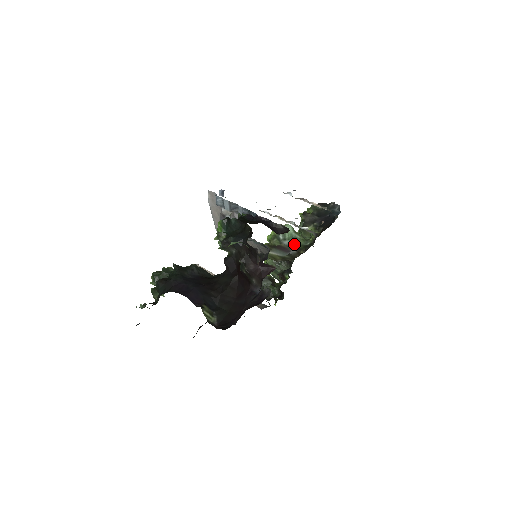
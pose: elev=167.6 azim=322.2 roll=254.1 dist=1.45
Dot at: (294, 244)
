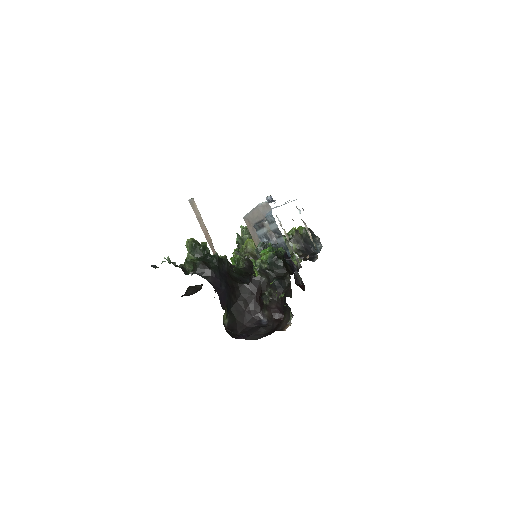
Dot at: occluded
